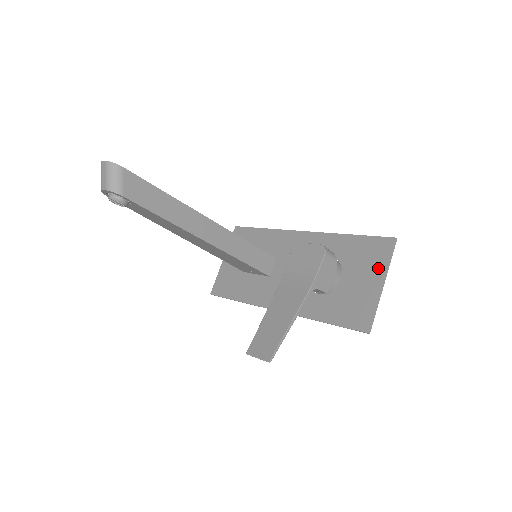
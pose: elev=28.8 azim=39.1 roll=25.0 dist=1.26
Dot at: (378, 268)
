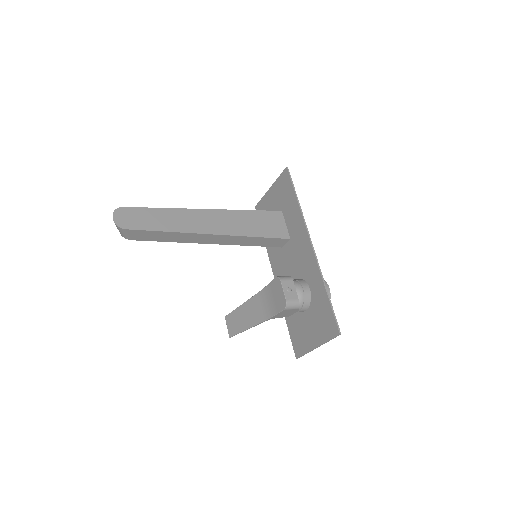
Dot at: (321, 336)
